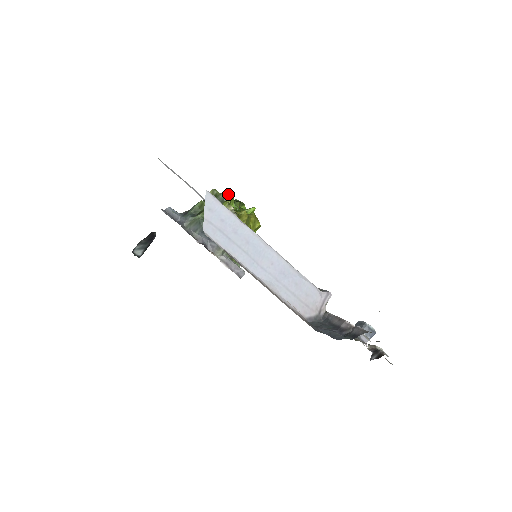
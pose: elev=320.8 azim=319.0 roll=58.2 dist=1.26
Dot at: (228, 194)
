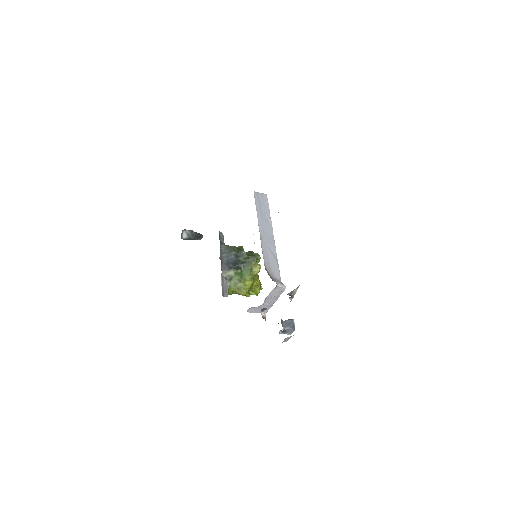
Dot at: (259, 255)
